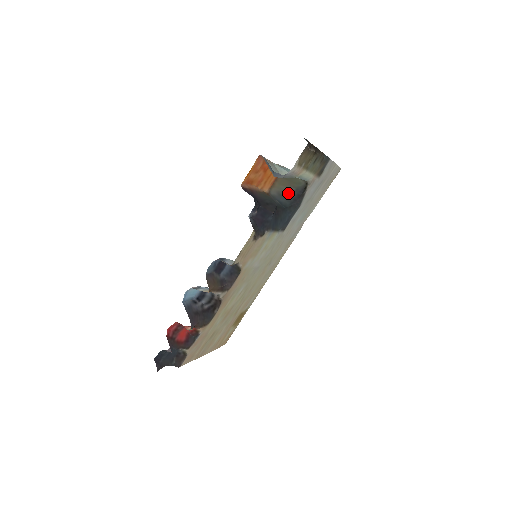
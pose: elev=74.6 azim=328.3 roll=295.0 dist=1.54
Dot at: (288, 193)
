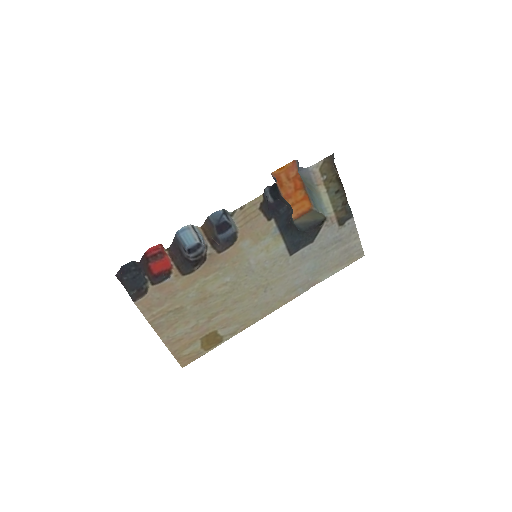
Dot at: (307, 223)
